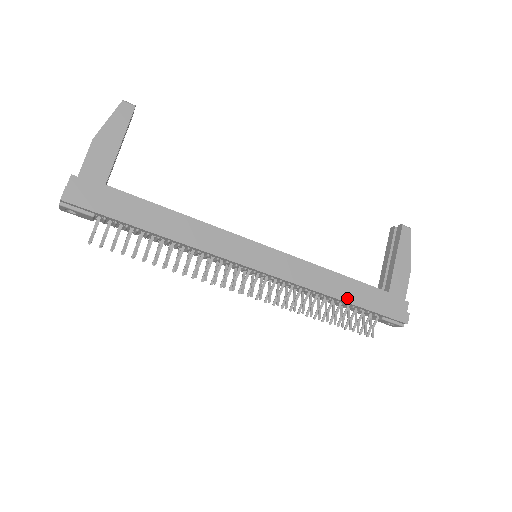
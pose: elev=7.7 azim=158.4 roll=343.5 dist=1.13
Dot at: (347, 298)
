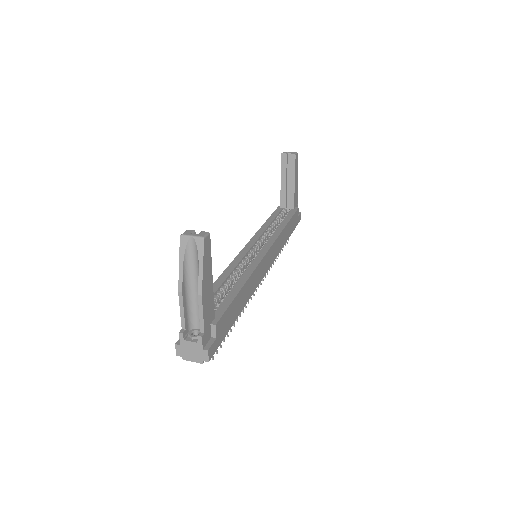
Dot at: (288, 236)
